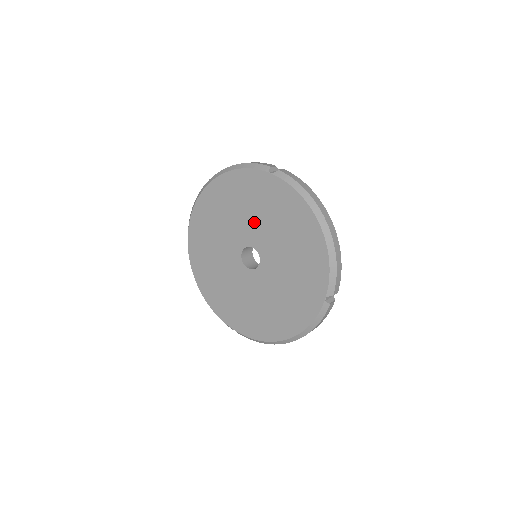
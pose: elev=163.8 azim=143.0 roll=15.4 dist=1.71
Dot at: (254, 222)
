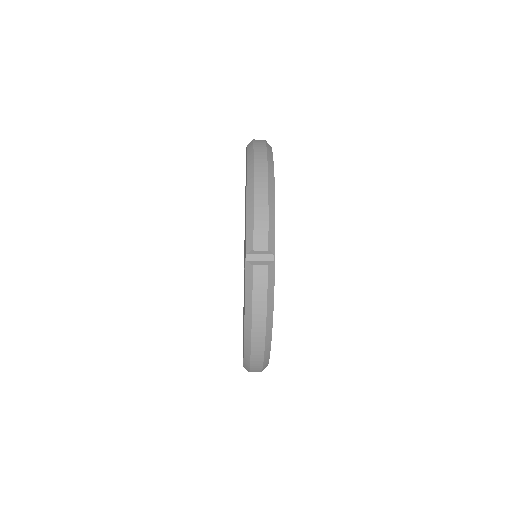
Dot at: occluded
